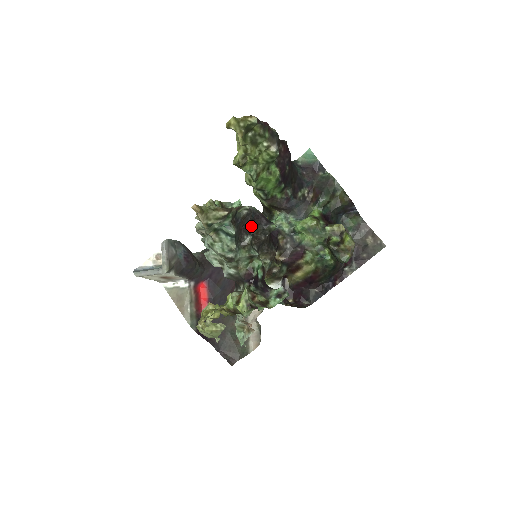
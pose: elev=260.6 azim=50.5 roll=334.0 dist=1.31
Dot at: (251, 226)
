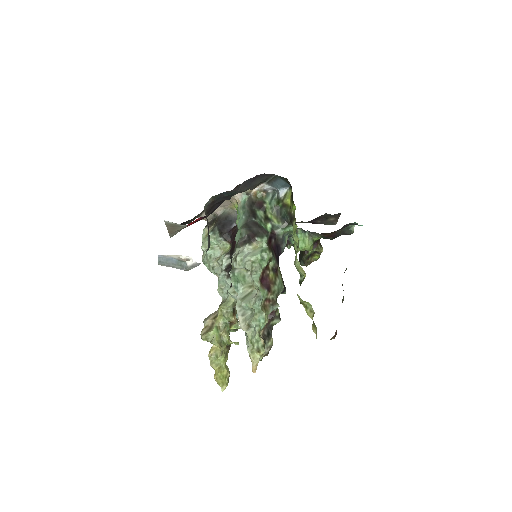
Dot at: occluded
